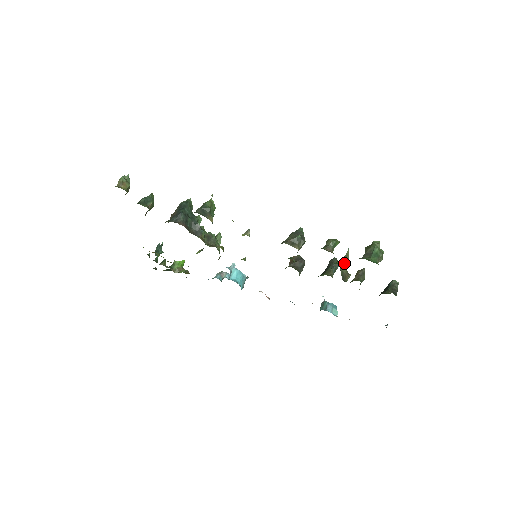
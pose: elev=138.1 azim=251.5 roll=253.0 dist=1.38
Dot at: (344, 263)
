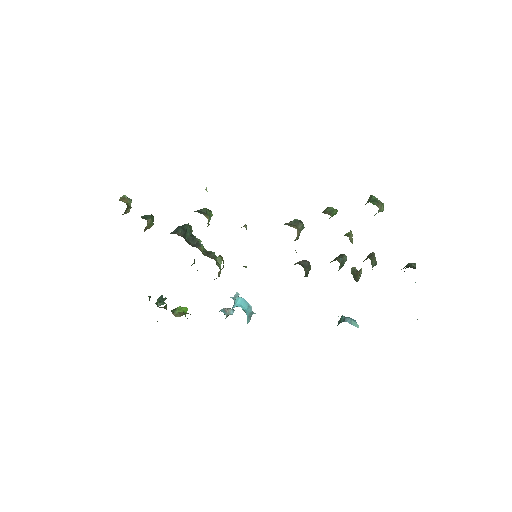
Dot at: (347, 236)
